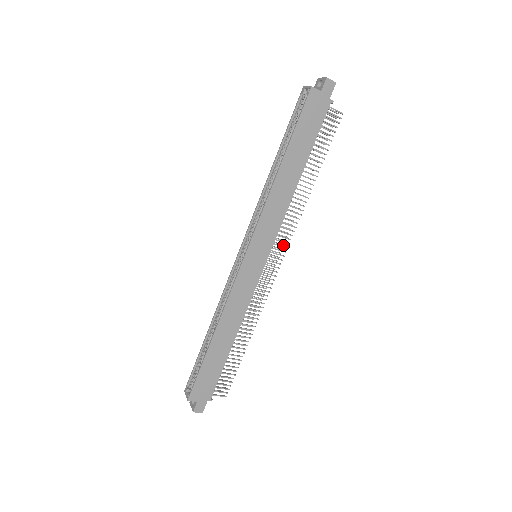
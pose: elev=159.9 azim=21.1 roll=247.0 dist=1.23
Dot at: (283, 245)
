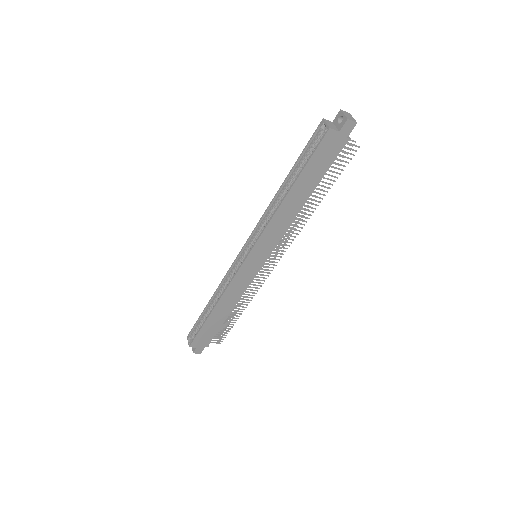
Dot at: (283, 246)
